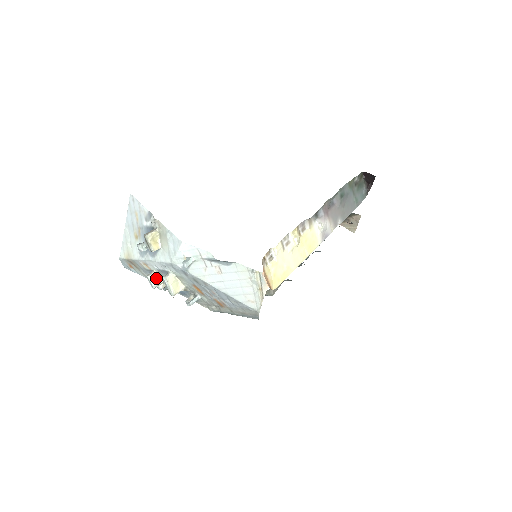
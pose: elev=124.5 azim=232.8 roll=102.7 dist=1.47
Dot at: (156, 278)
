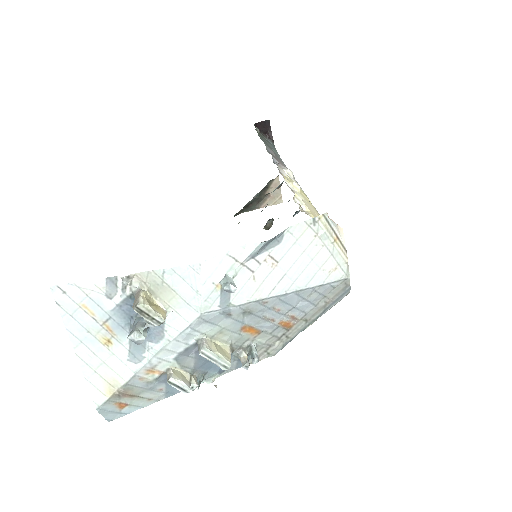
Dot at: (180, 375)
